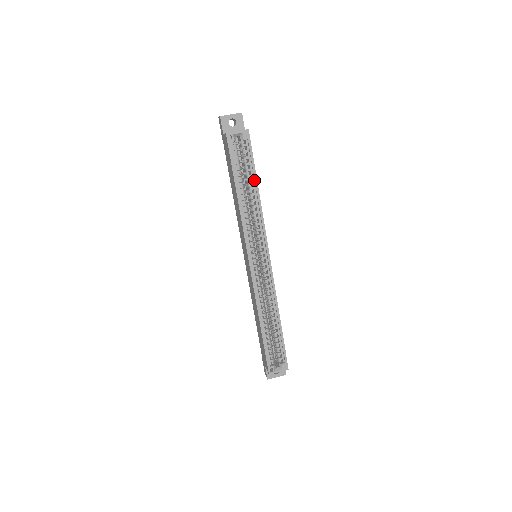
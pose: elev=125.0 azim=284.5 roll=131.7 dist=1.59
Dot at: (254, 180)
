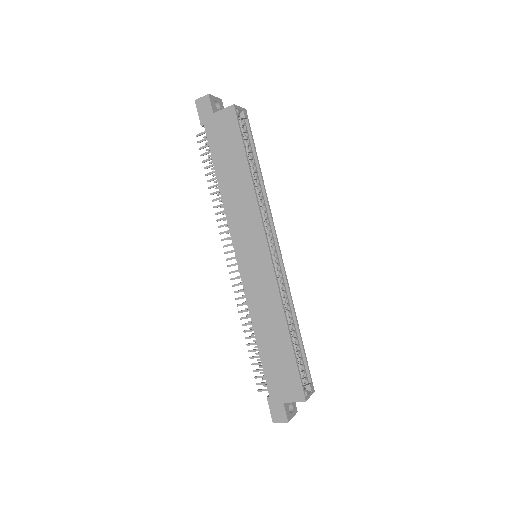
Dot at: (256, 162)
